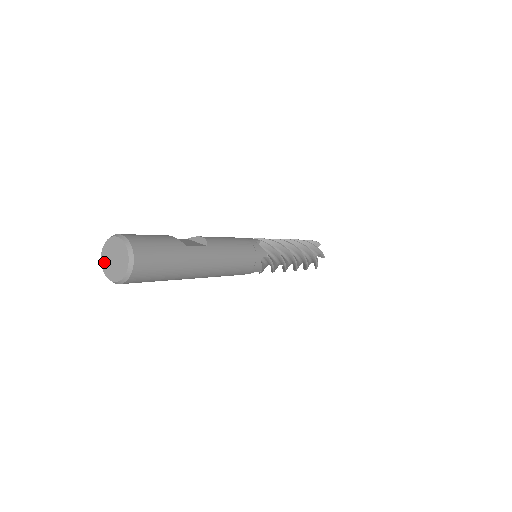
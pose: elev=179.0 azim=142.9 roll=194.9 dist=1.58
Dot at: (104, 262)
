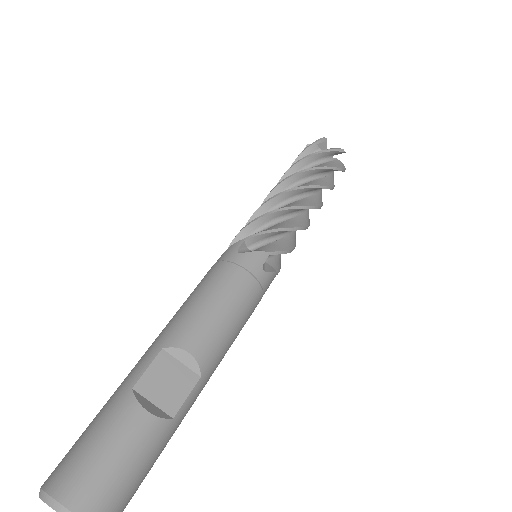
Dot at: occluded
